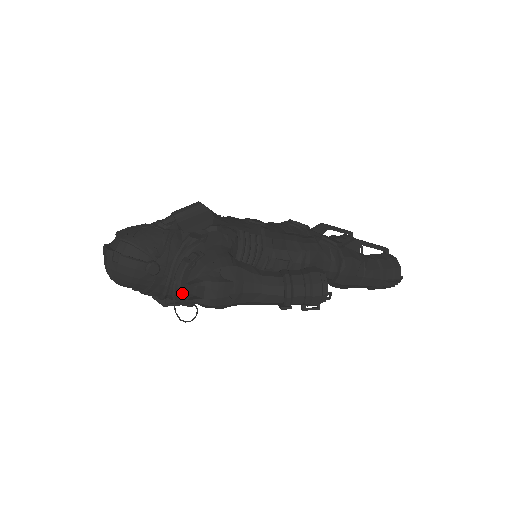
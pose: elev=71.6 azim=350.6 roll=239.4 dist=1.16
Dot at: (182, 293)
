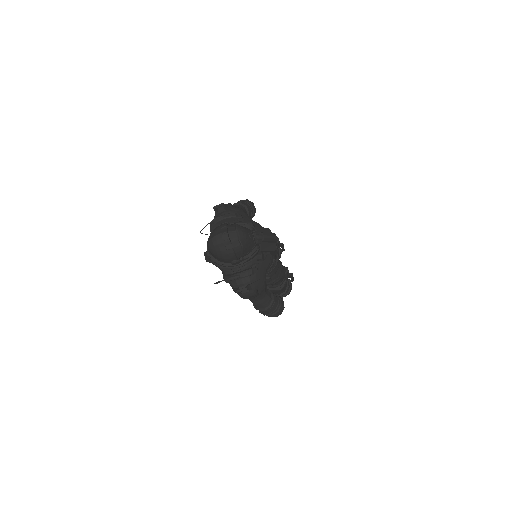
Dot at: (234, 281)
